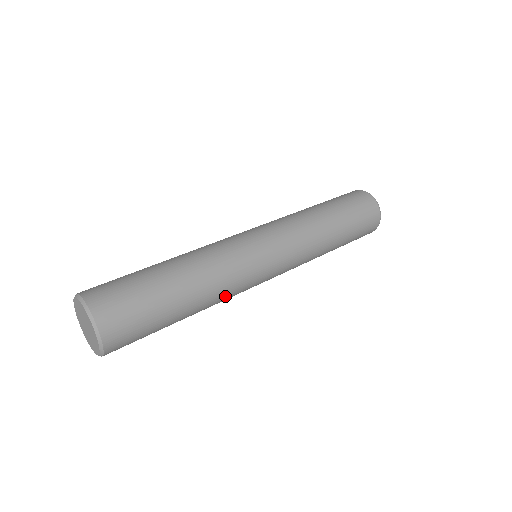
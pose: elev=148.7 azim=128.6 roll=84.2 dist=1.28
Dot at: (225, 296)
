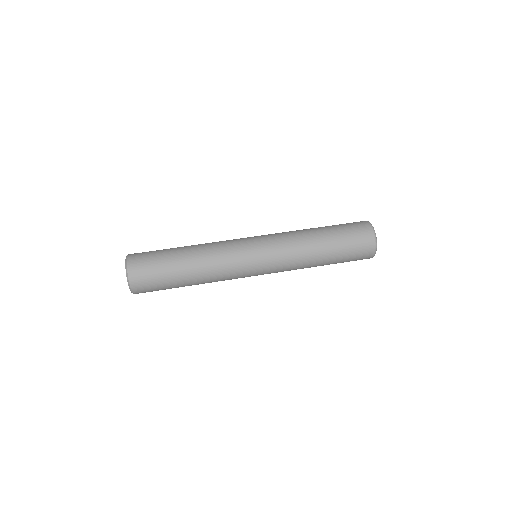
Dot at: (218, 272)
